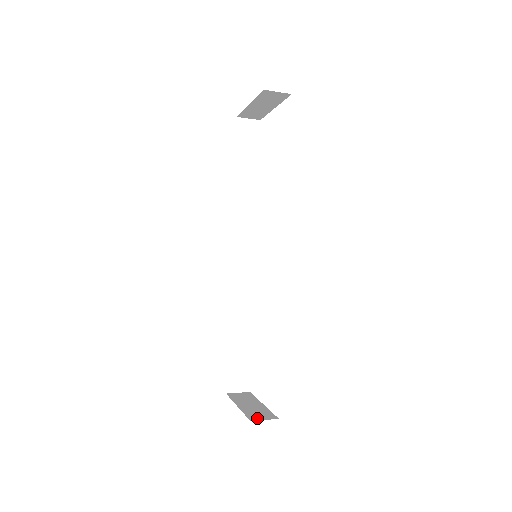
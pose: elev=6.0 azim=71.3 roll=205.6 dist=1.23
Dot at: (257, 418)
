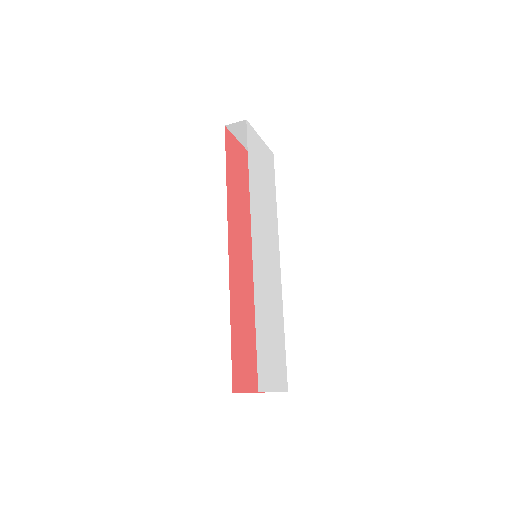
Dot at: occluded
